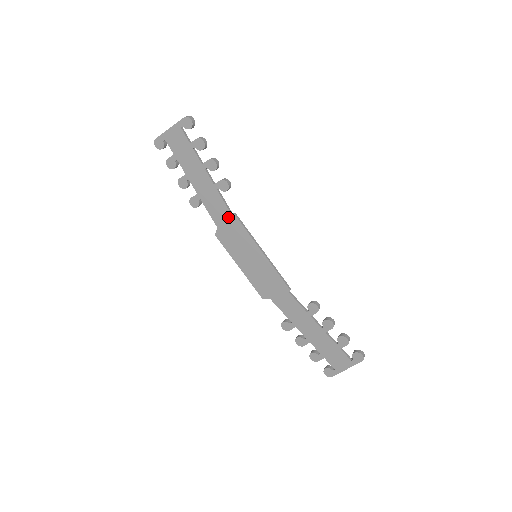
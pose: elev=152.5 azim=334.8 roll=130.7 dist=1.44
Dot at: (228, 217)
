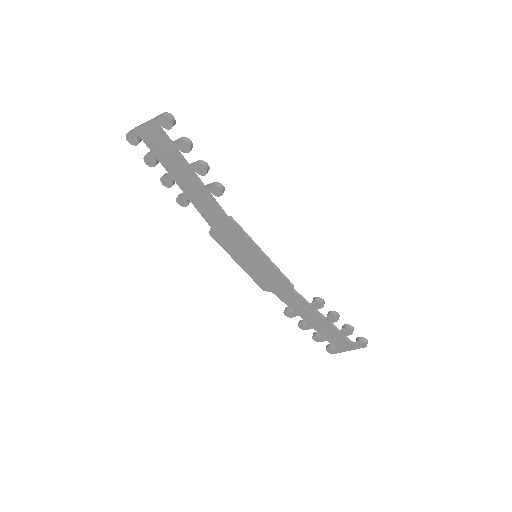
Dot at: (223, 220)
